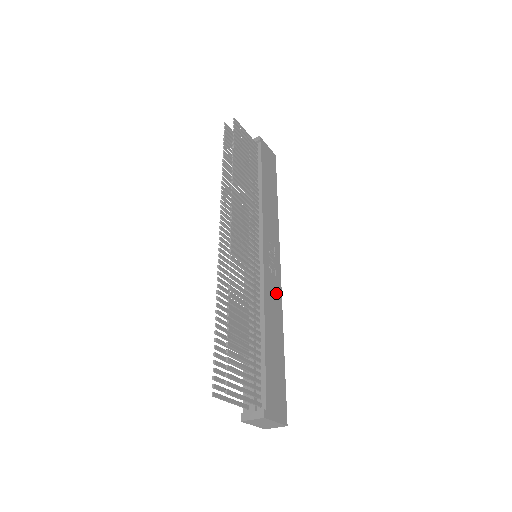
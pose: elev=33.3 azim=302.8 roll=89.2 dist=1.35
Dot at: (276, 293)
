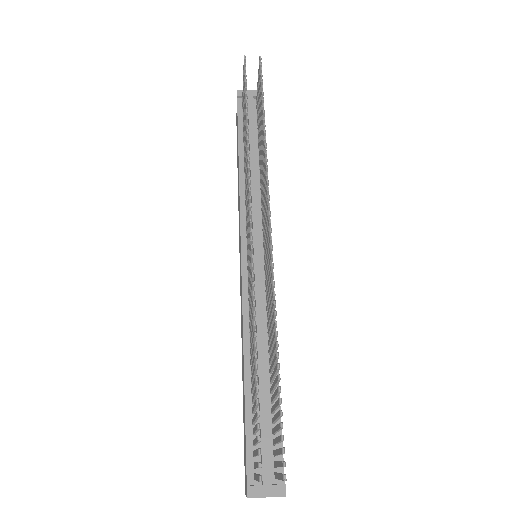
Dot at: occluded
